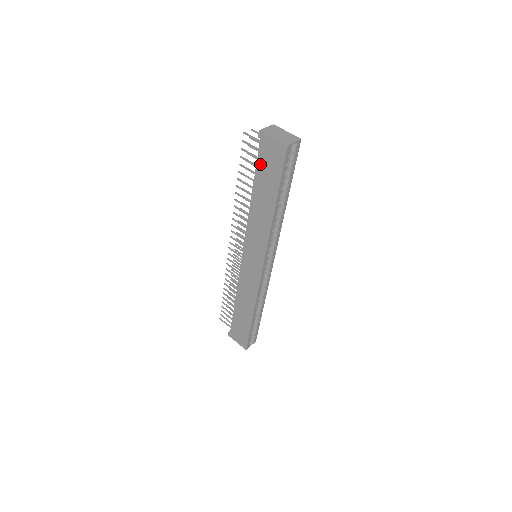
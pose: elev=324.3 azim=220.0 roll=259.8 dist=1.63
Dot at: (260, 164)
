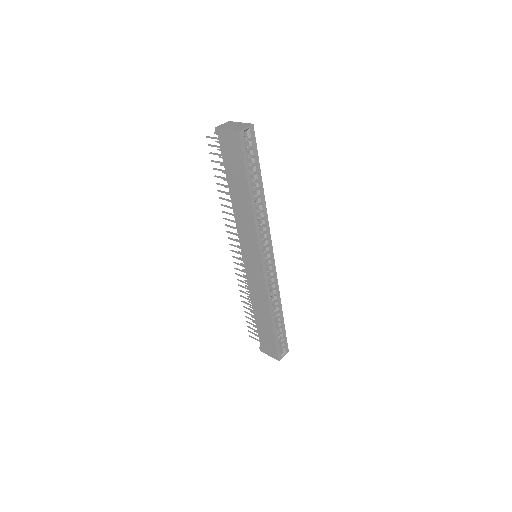
Dot at: (225, 160)
